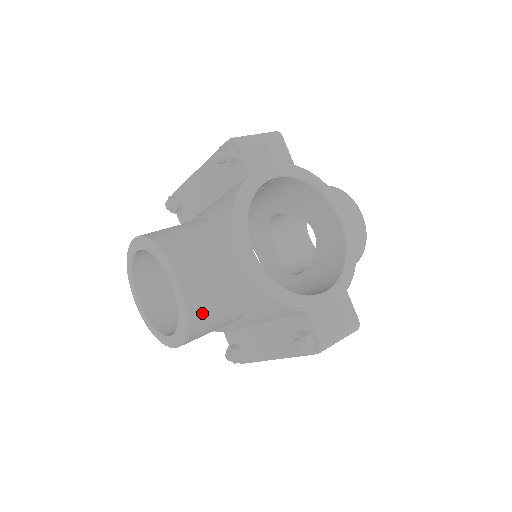
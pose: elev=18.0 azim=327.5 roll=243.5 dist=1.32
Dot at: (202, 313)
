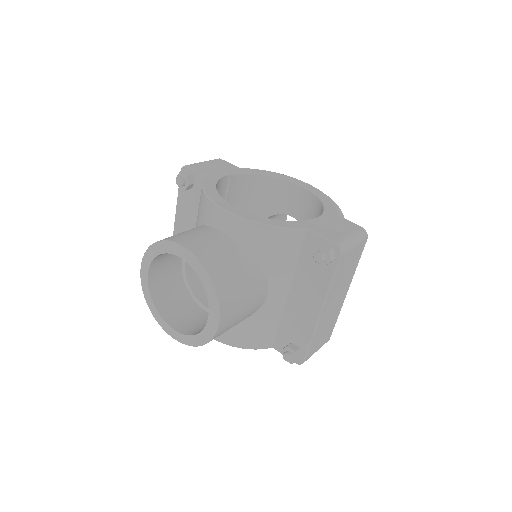
Dot at: (220, 269)
